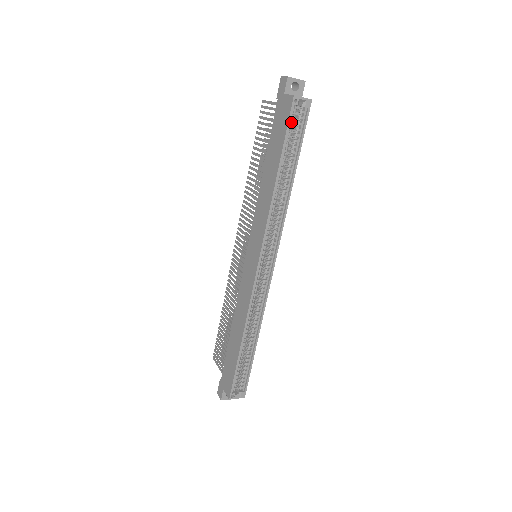
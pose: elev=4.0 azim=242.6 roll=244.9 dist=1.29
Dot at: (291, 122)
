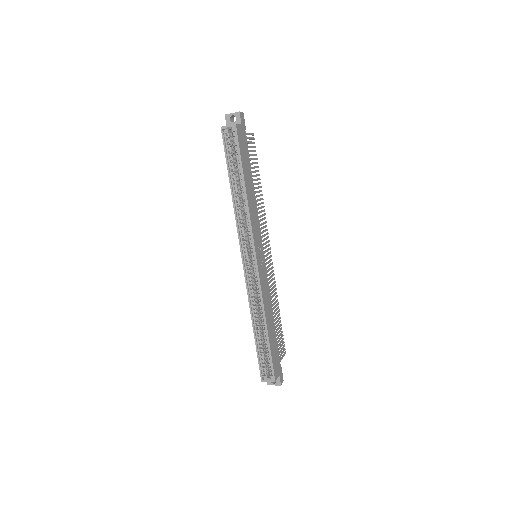
Dot at: (228, 146)
